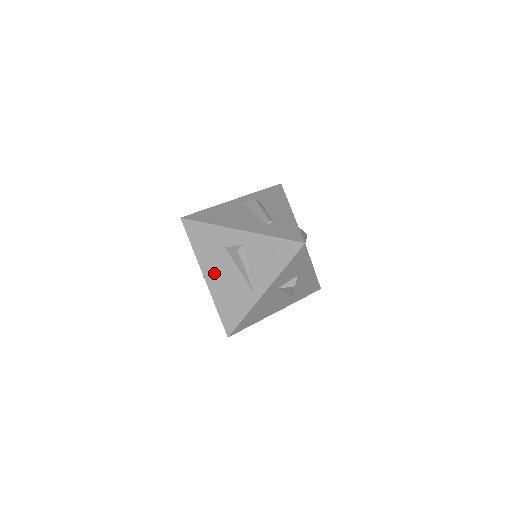
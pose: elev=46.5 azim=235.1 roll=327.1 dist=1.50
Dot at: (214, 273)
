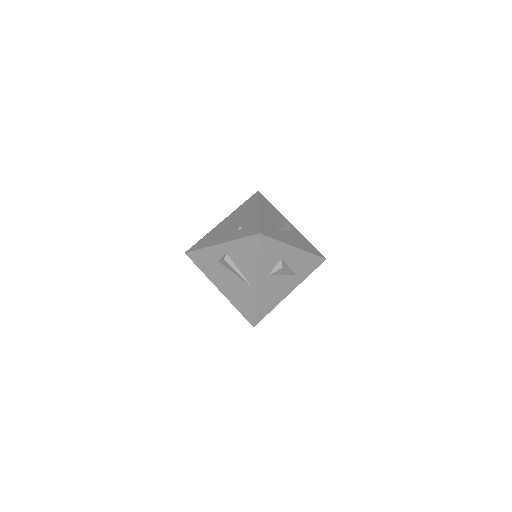
Dot at: (222, 283)
